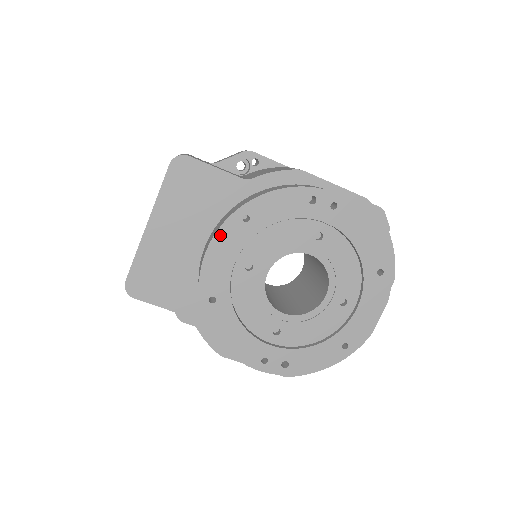
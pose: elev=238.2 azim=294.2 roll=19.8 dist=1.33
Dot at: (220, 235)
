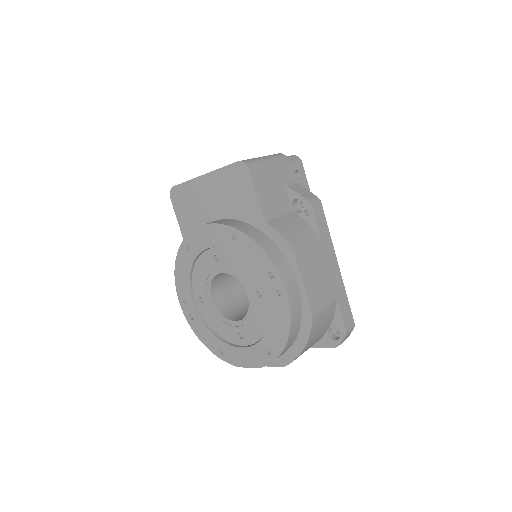
Dot at: (216, 227)
